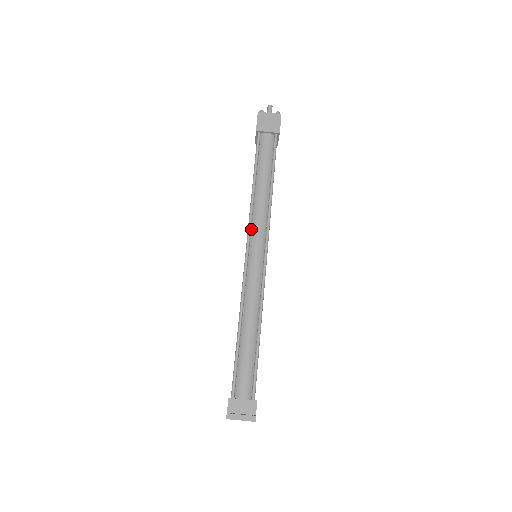
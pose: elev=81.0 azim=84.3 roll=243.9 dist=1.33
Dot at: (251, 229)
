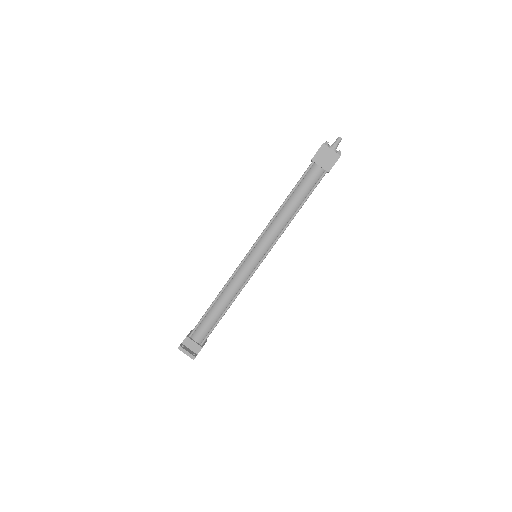
Dot at: (262, 237)
